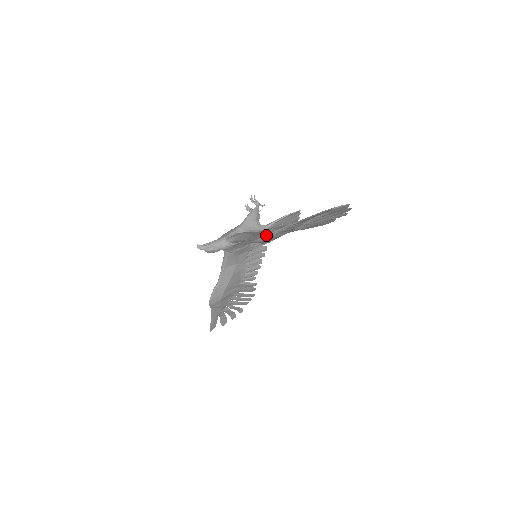
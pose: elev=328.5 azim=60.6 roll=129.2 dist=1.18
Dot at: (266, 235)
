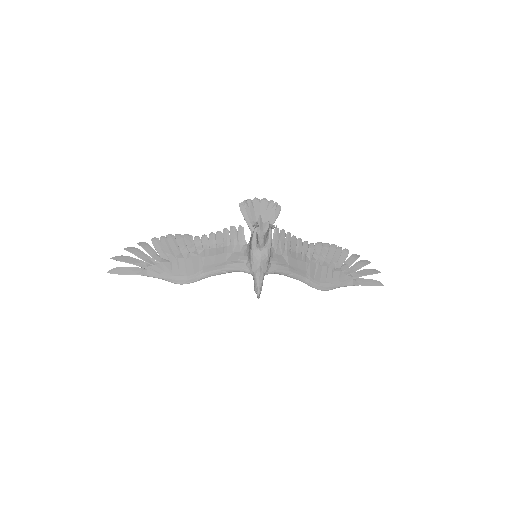
Dot at: occluded
